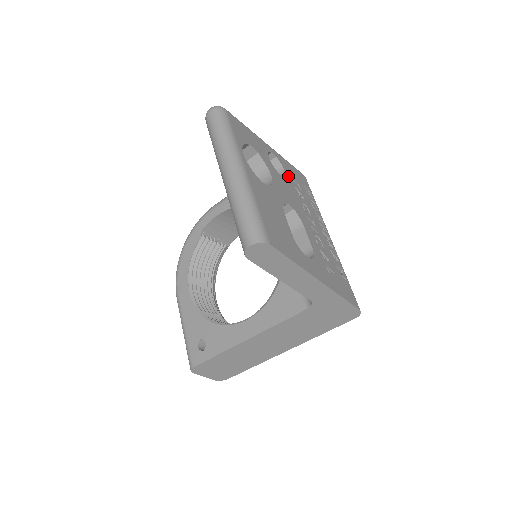
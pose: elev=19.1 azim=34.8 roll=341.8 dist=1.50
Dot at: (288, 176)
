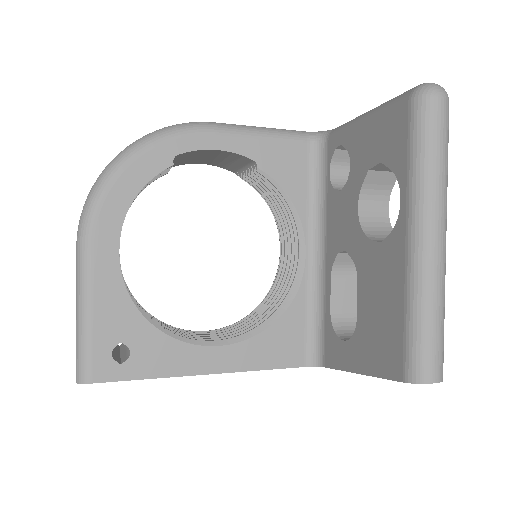
Dot at: occluded
